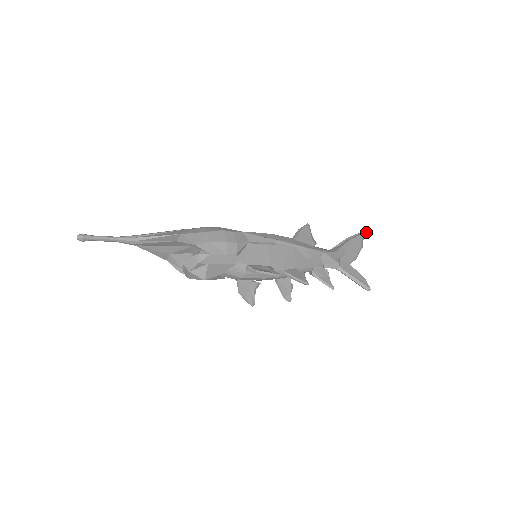
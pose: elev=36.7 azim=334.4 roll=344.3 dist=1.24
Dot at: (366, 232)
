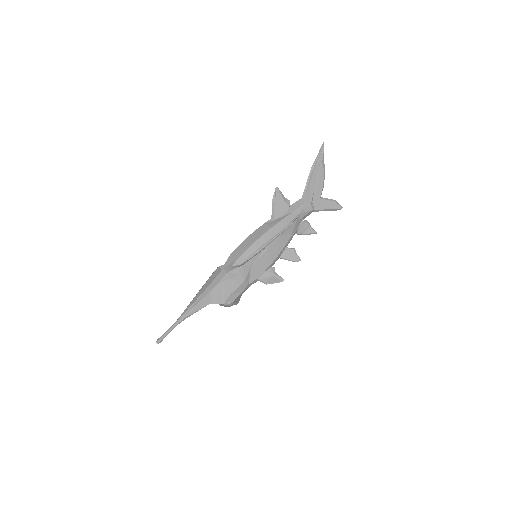
Dot at: (323, 146)
